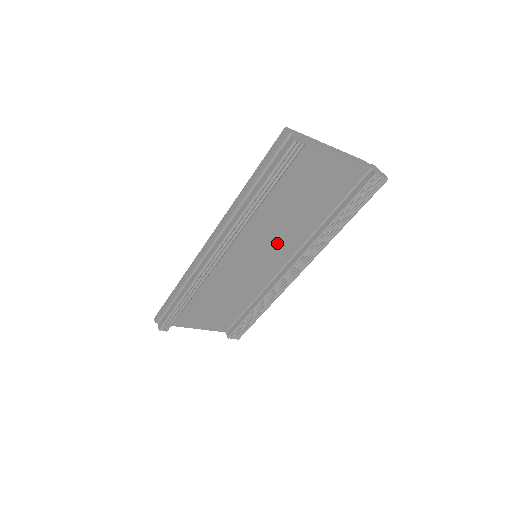
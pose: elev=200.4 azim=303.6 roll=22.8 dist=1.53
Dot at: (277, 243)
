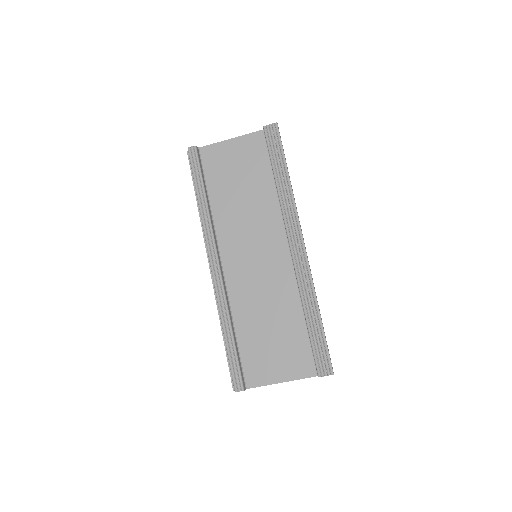
Dot at: (260, 232)
